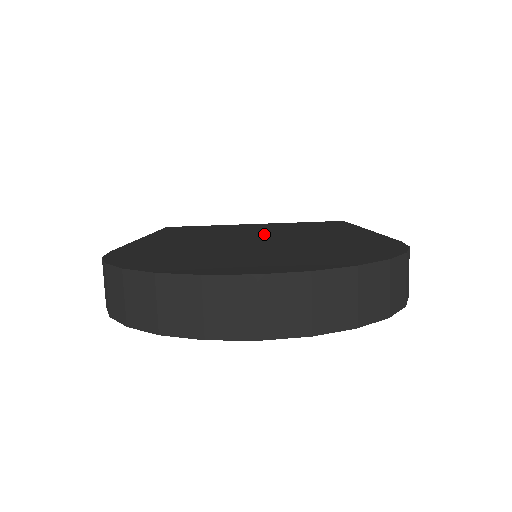
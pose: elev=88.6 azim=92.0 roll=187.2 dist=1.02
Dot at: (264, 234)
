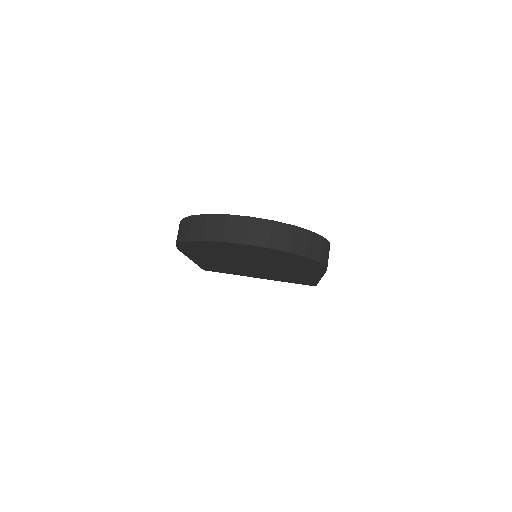
Dot at: occluded
